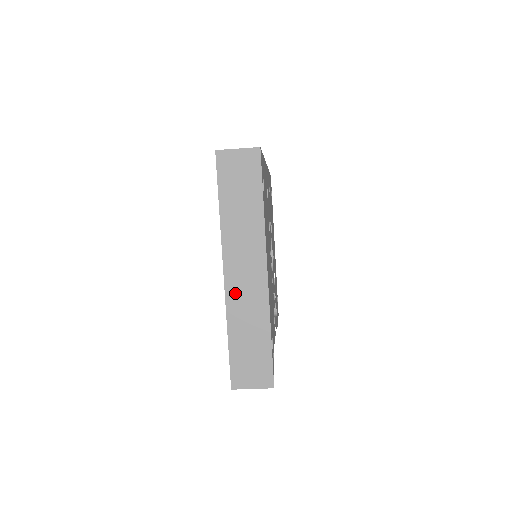
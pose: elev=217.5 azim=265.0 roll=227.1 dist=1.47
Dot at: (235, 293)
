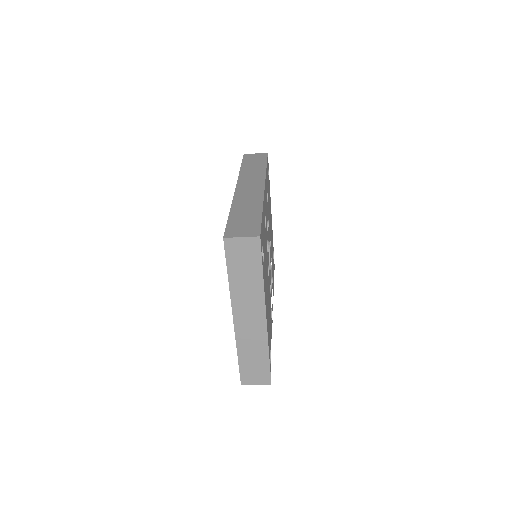
Dot at: (242, 331)
